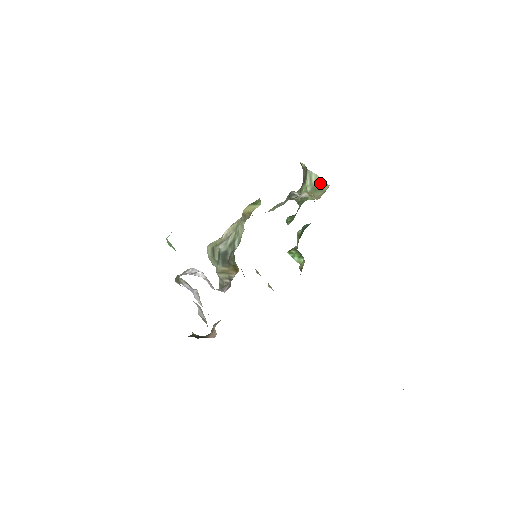
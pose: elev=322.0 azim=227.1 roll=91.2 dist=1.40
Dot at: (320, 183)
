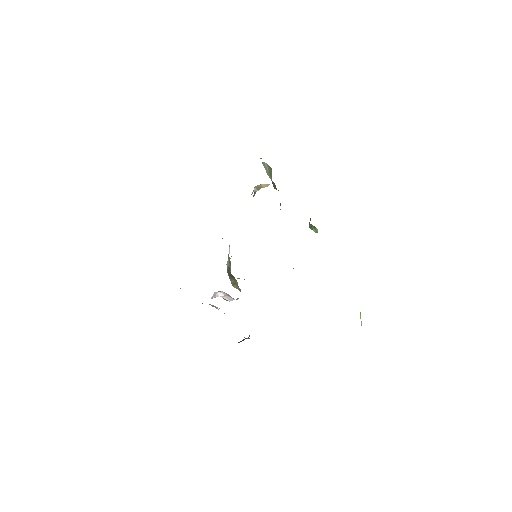
Dot at: (269, 169)
